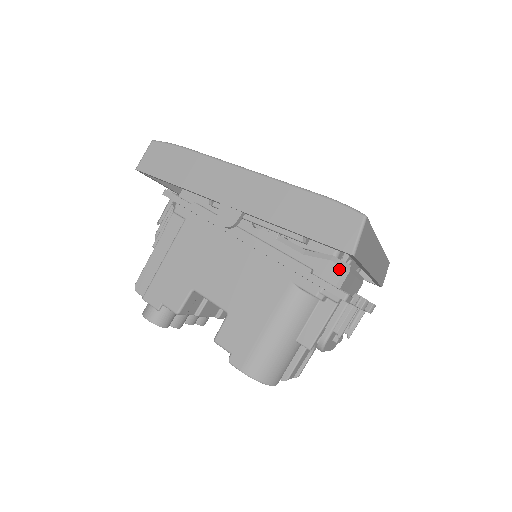
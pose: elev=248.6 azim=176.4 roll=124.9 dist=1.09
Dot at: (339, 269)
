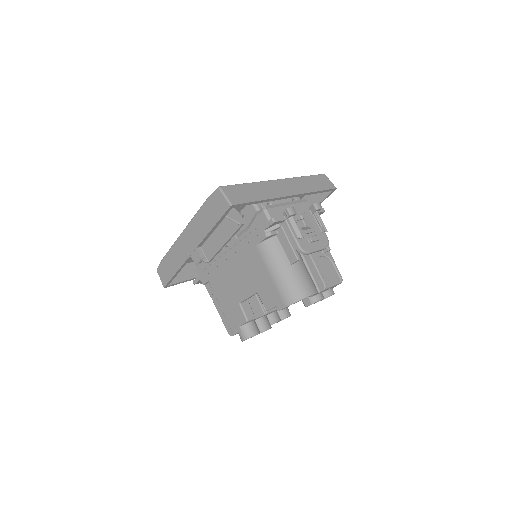
Dot at: (262, 214)
